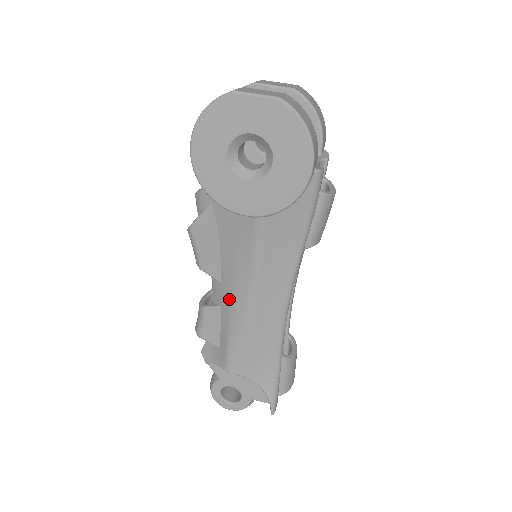
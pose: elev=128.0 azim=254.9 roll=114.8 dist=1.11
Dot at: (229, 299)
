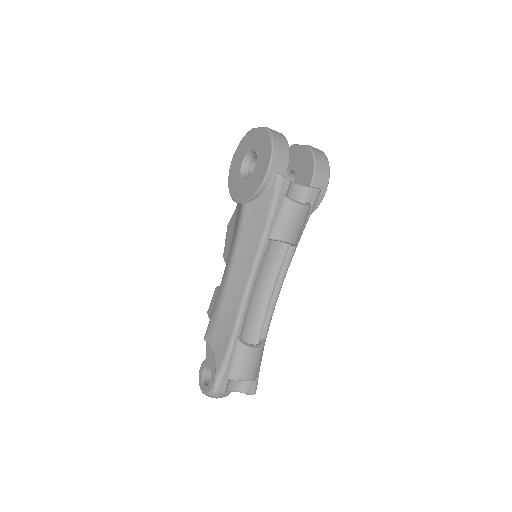
Dot at: occluded
